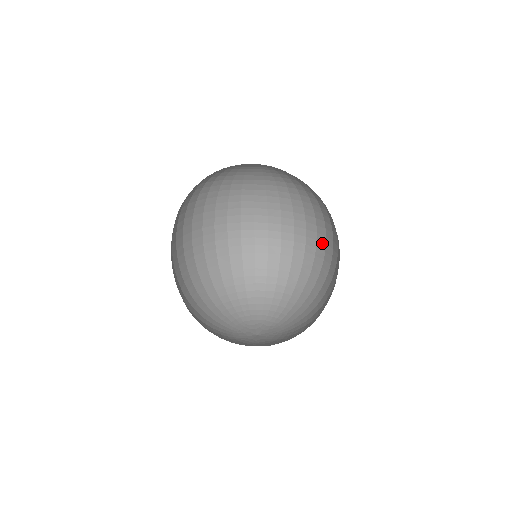
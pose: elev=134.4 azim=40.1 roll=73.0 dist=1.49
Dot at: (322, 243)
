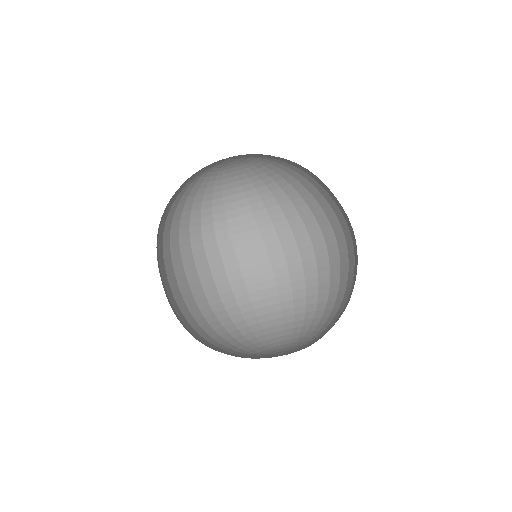
Dot at: occluded
